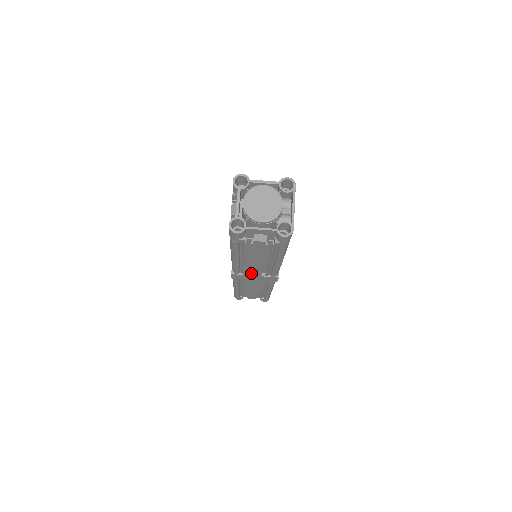
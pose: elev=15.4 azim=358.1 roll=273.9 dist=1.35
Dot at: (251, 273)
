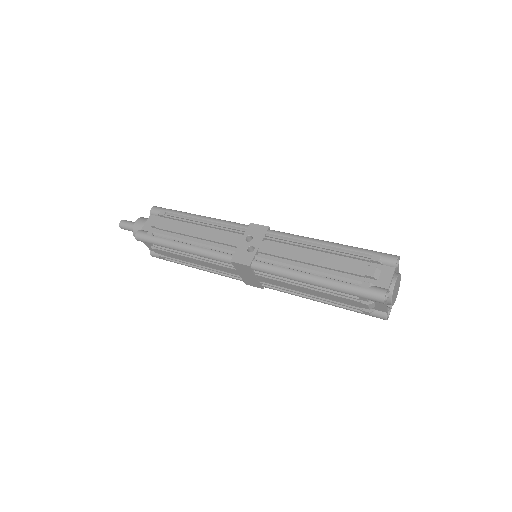
Dot at: (263, 277)
